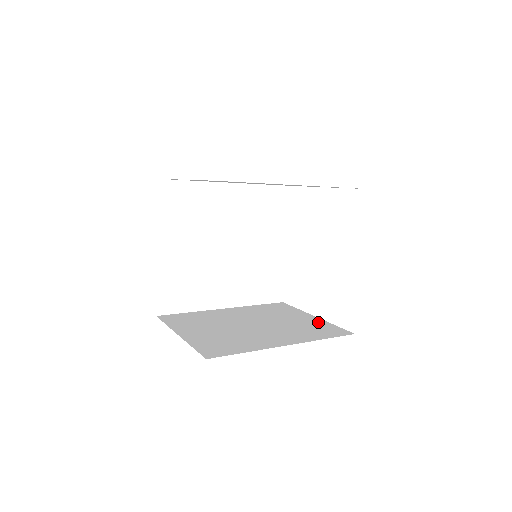
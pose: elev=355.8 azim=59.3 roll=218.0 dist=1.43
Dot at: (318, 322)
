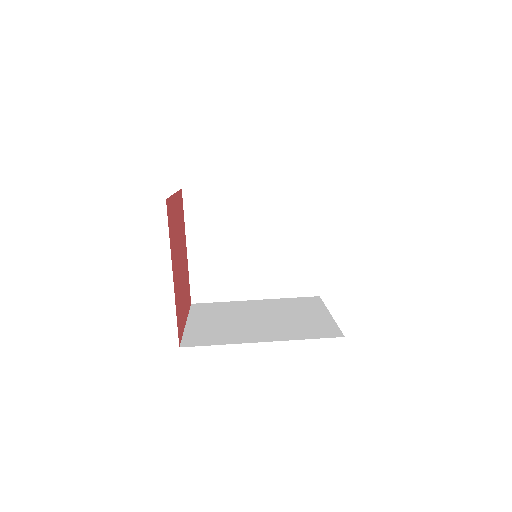
Dot at: (324, 321)
